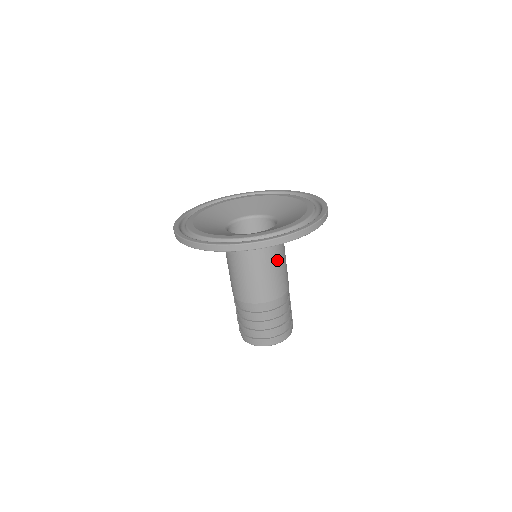
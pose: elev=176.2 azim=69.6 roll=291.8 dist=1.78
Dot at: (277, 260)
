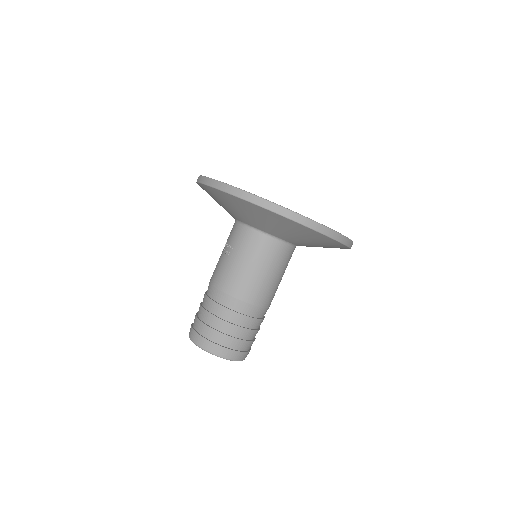
Dot at: (286, 267)
